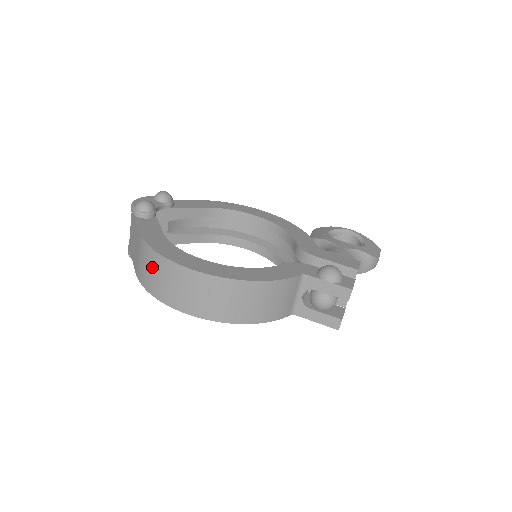
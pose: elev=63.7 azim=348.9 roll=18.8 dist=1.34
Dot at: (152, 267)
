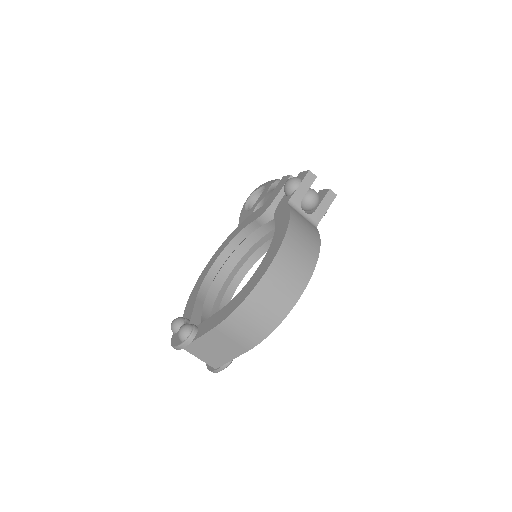
Dot at: (251, 317)
